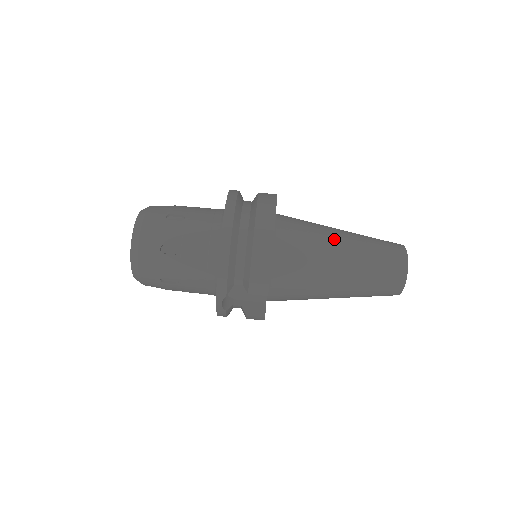
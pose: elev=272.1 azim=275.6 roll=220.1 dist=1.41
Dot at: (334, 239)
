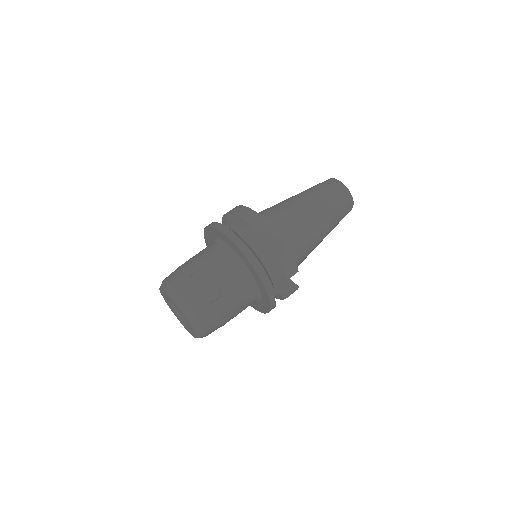
Dot at: (299, 206)
